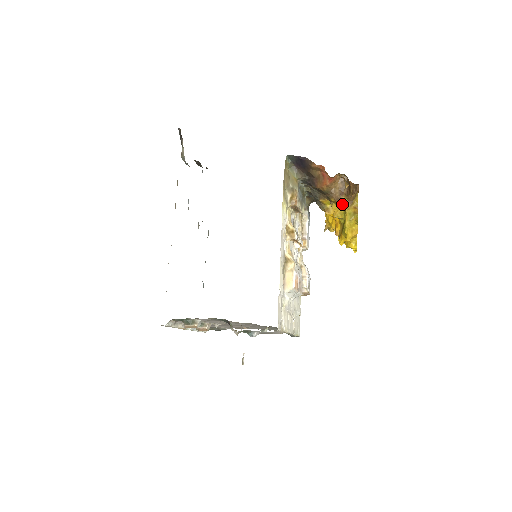
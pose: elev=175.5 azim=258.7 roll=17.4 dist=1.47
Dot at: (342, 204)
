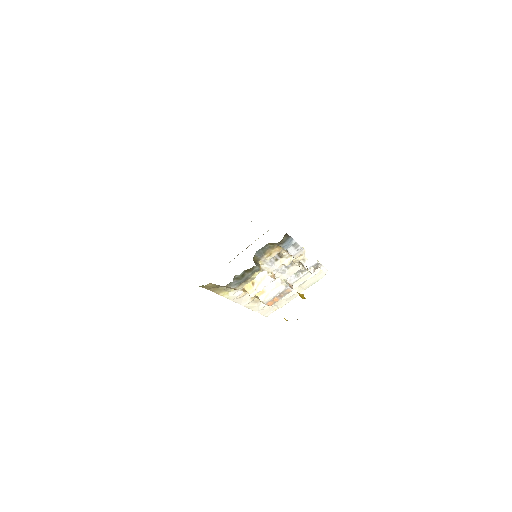
Dot at: occluded
